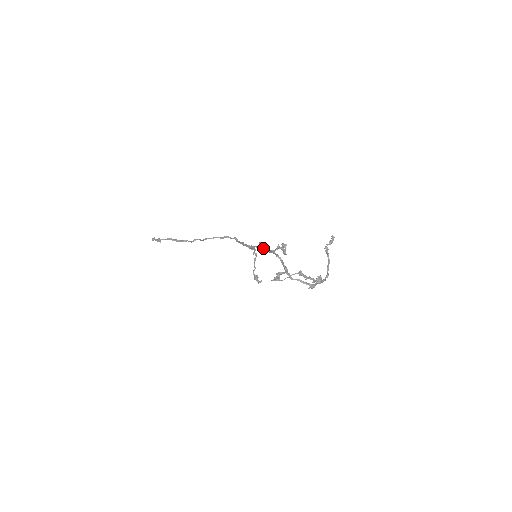
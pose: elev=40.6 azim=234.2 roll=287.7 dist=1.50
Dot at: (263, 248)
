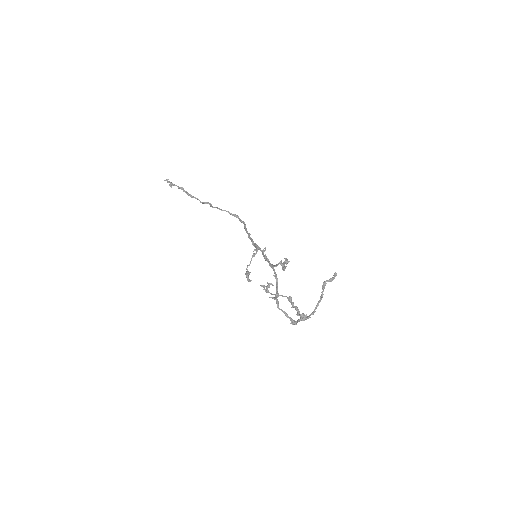
Dot at: (265, 258)
